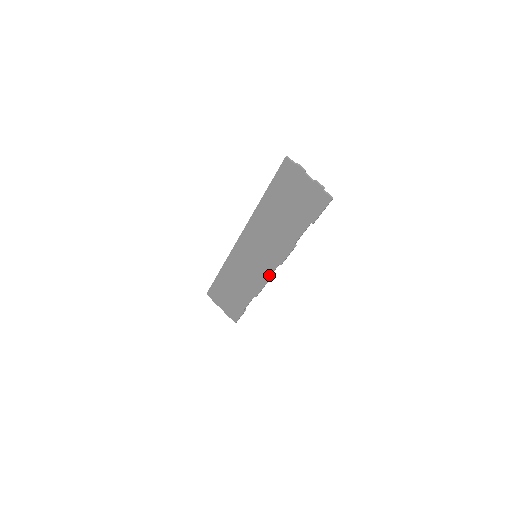
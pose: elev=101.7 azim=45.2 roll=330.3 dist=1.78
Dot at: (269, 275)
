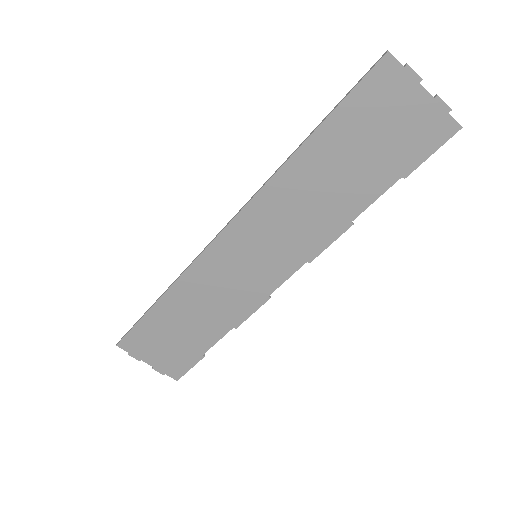
Dot at: (278, 284)
